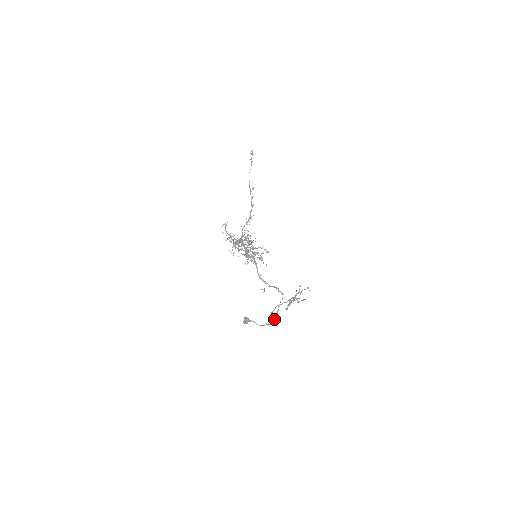
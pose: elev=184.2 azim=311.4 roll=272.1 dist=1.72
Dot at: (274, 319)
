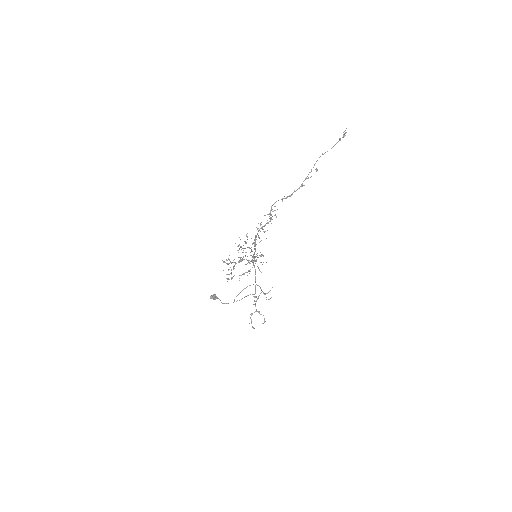
Dot at: occluded
